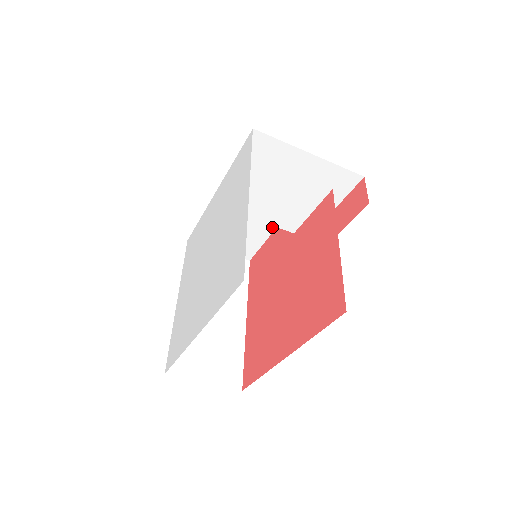
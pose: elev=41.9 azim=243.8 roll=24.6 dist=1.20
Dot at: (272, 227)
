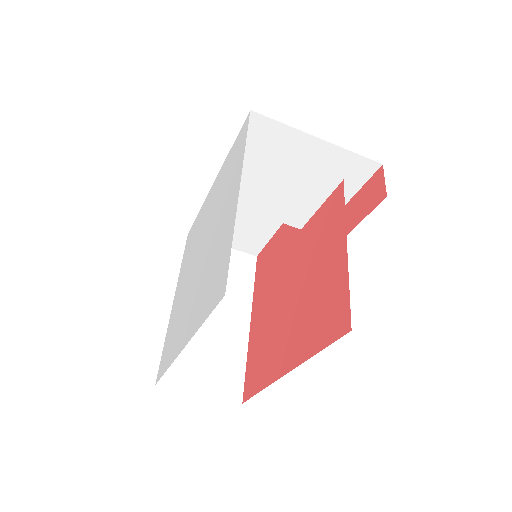
Dot at: occluded
